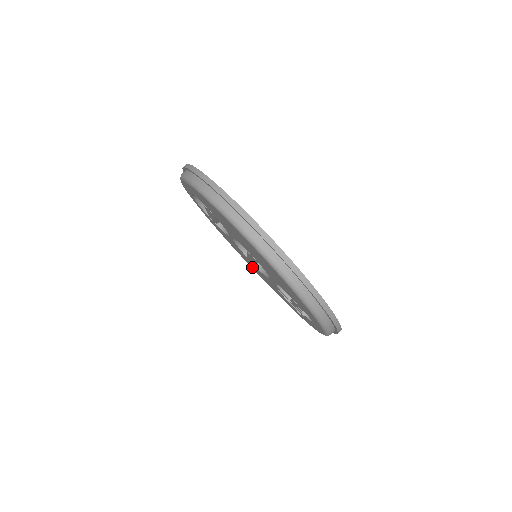
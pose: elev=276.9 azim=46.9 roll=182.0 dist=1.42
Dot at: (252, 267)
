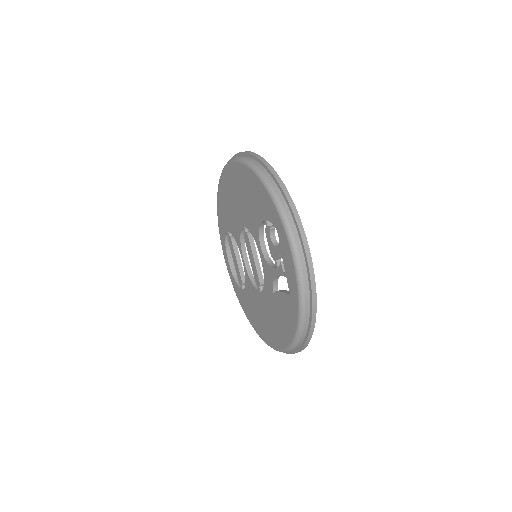
Dot at: (272, 336)
